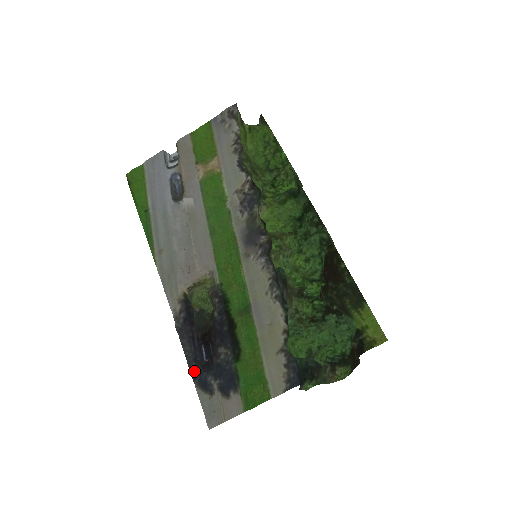
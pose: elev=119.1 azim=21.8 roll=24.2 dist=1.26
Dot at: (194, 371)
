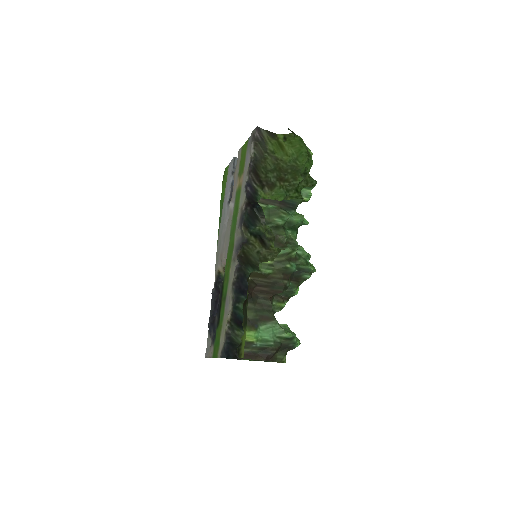
Dot at: (209, 322)
